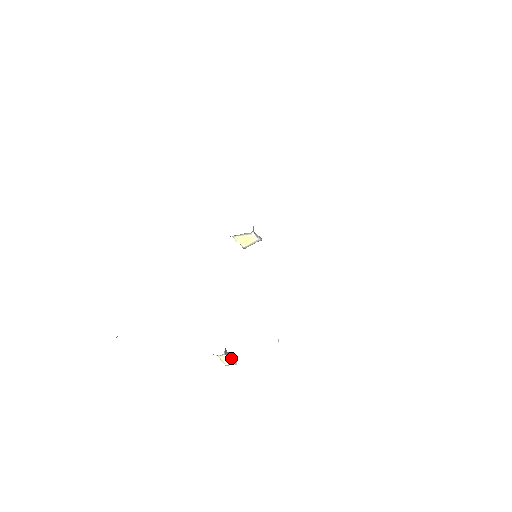
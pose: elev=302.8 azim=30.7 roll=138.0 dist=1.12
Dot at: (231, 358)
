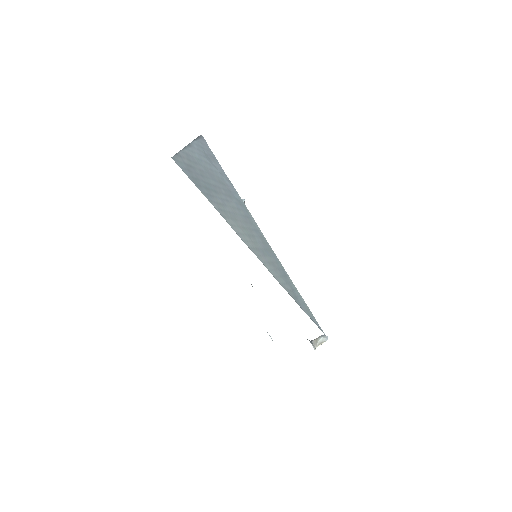
Dot at: (321, 342)
